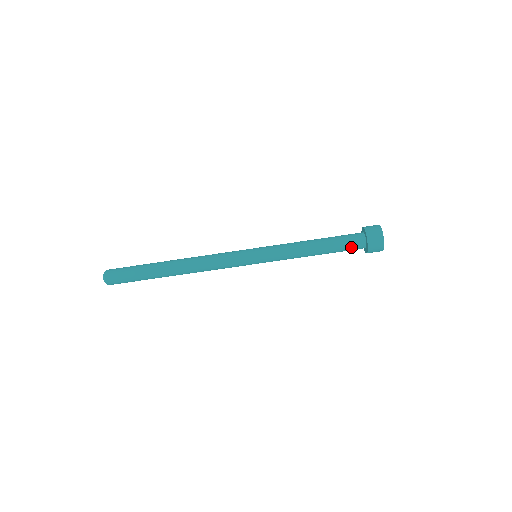
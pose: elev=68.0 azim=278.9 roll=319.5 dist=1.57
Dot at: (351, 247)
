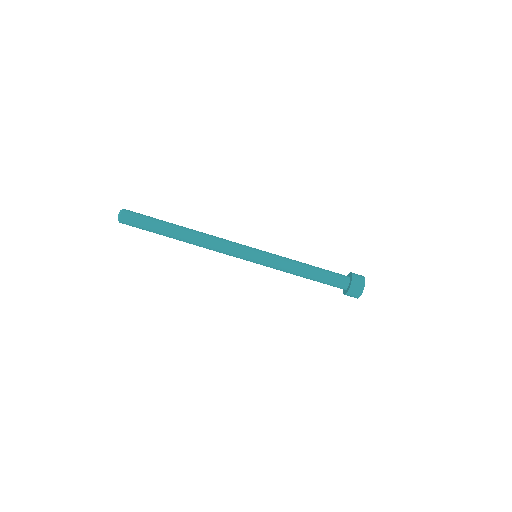
Dot at: (335, 283)
